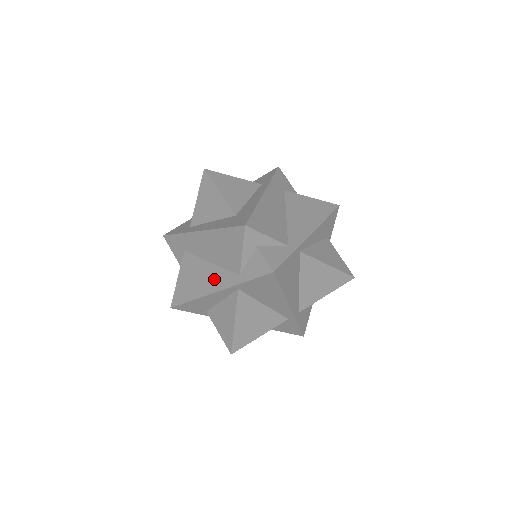
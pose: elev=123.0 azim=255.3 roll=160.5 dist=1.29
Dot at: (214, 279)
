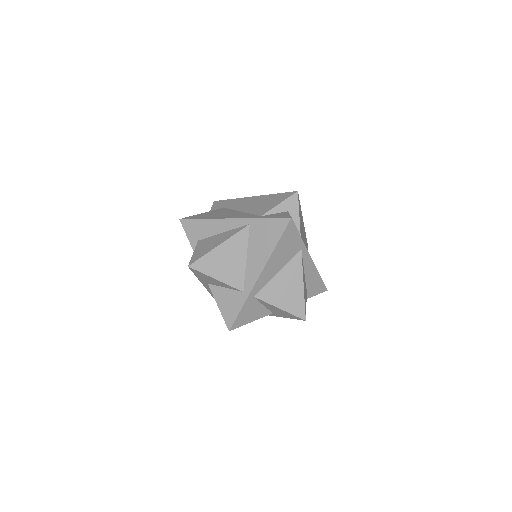
Dot at: (237, 215)
